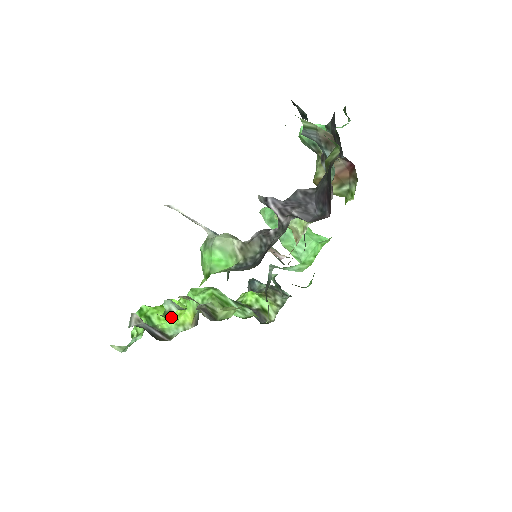
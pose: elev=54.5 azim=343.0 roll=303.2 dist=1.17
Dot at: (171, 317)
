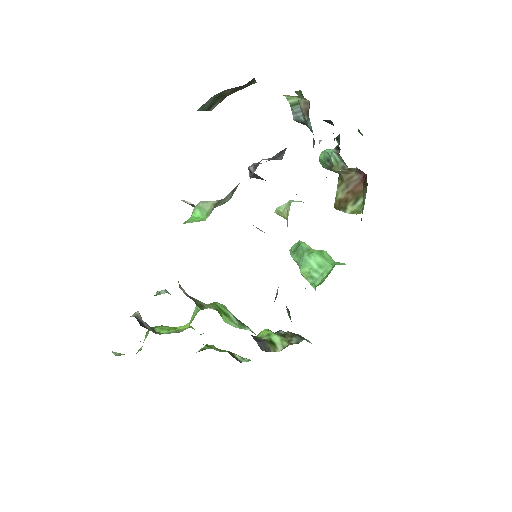
Dot at: occluded
